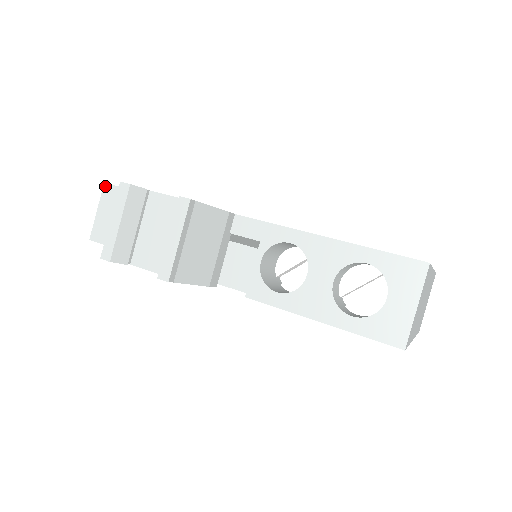
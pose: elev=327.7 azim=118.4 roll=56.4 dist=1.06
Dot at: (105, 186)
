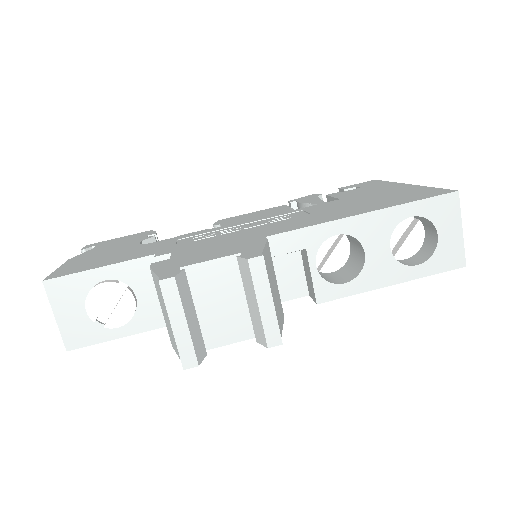
Dot at: (46, 284)
